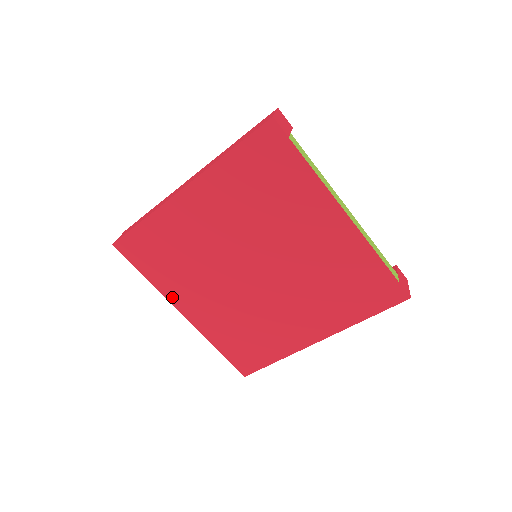
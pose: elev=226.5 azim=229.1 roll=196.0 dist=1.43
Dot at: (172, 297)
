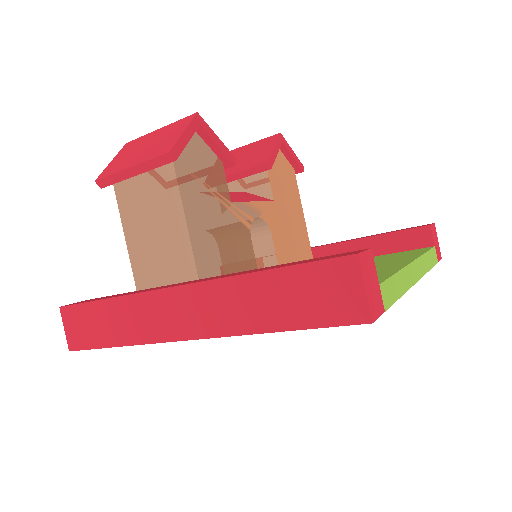
Dot at: occluded
